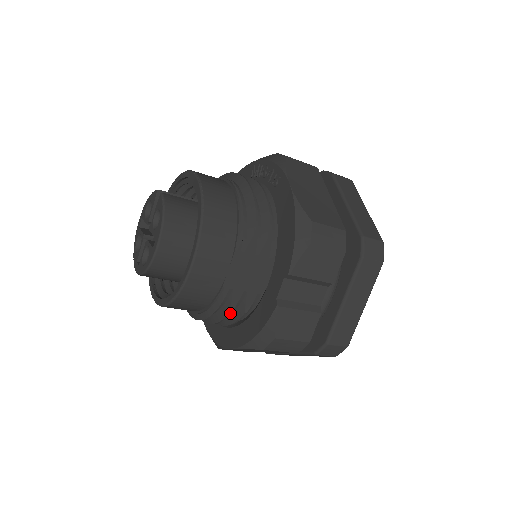
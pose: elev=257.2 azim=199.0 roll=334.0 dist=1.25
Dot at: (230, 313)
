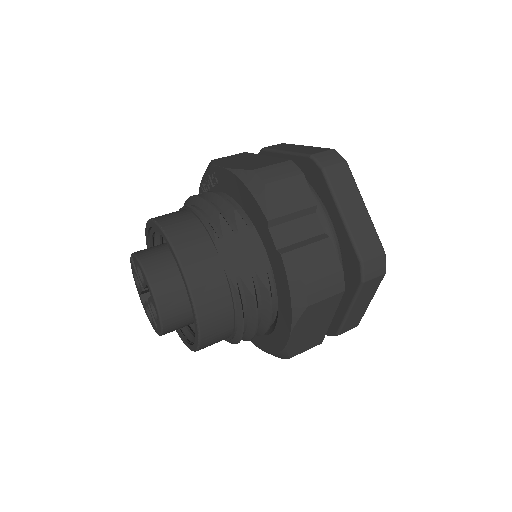
Dot at: (255, 300)
